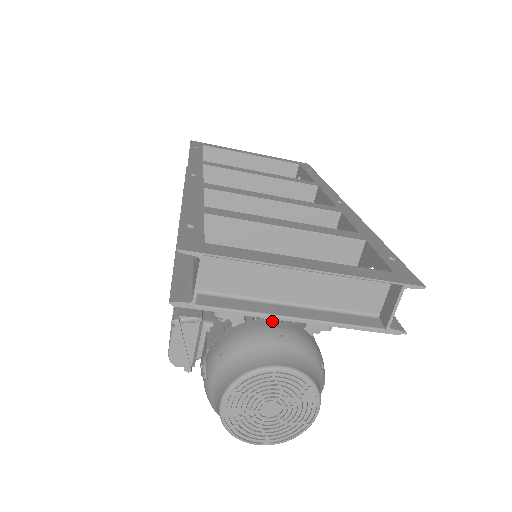
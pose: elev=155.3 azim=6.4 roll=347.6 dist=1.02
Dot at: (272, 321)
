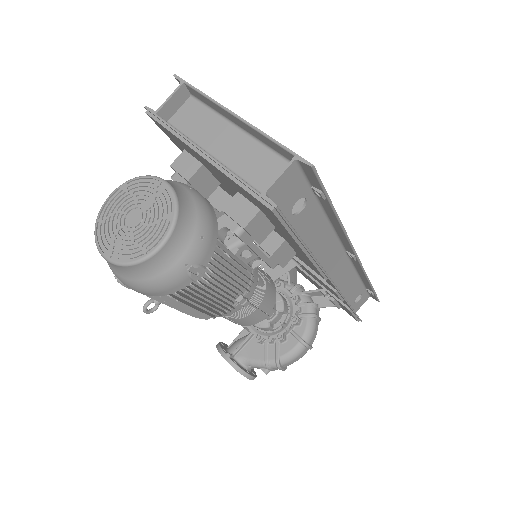
Dot at: occluded
